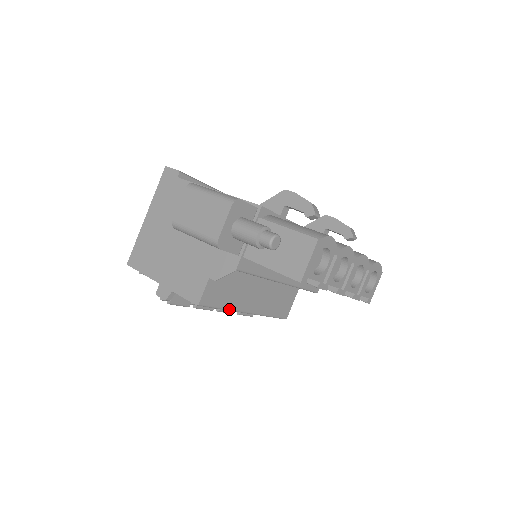
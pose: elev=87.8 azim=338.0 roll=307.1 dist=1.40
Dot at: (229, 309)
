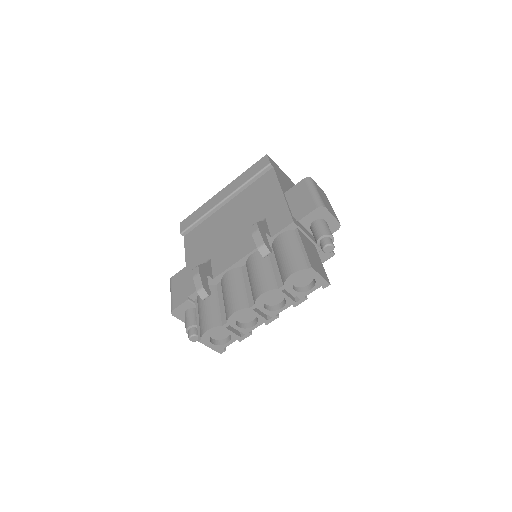
Dot at: occluded
